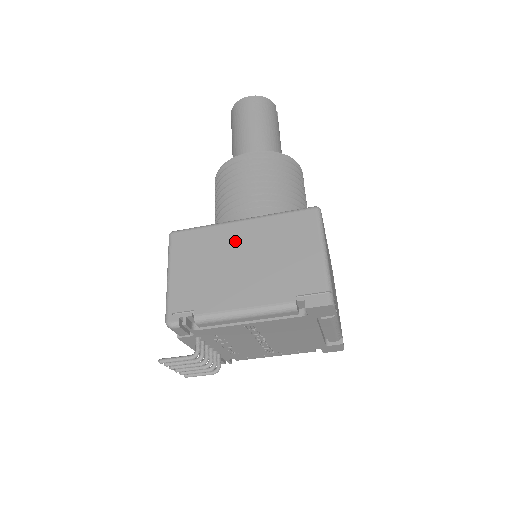
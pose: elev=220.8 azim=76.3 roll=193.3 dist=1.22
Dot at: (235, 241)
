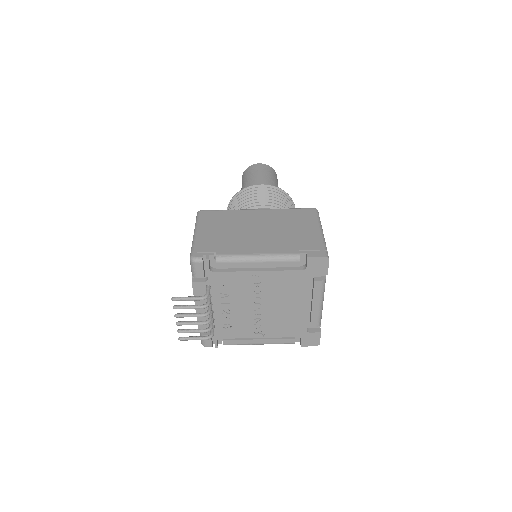
Dot at: (252, 219)
